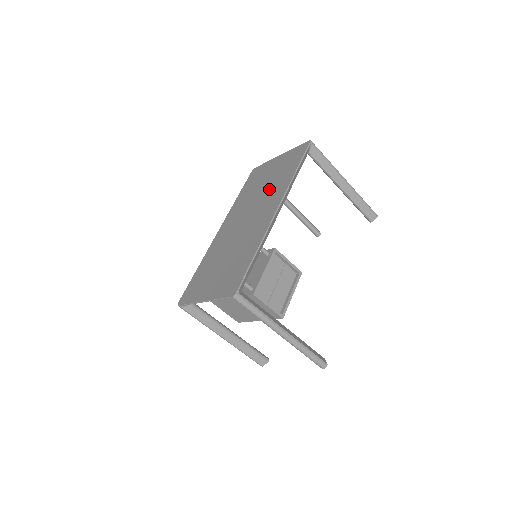
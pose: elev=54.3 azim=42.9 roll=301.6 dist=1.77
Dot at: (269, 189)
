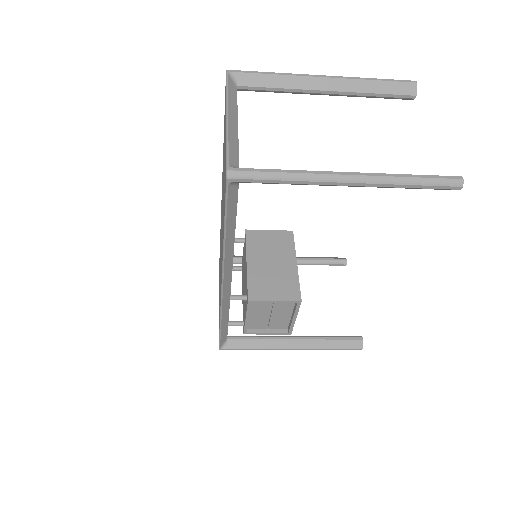
Dot at: occluded
